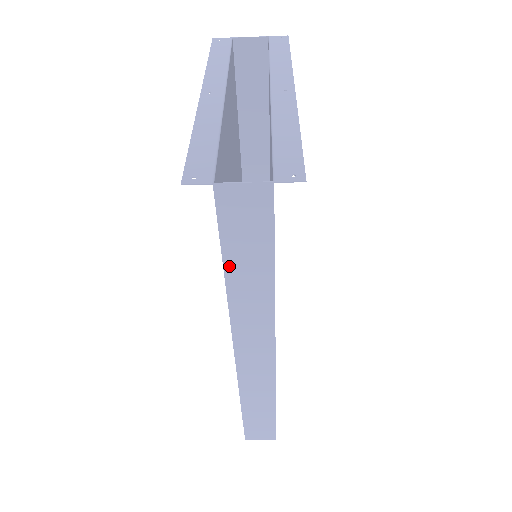
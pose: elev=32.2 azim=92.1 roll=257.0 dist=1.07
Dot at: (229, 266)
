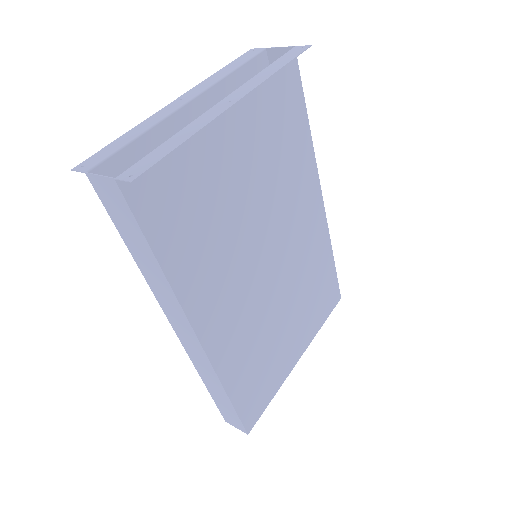
Dot at: (129, 245)
